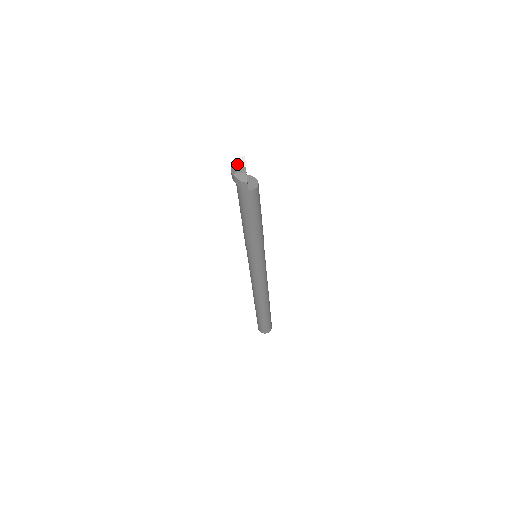
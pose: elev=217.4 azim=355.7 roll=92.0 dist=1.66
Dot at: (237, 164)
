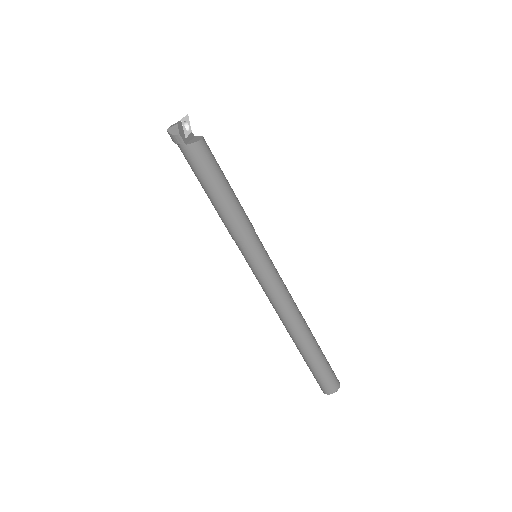
Dot at: occluded
